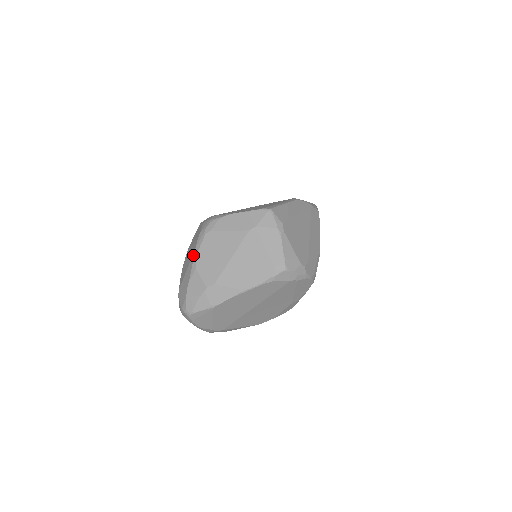
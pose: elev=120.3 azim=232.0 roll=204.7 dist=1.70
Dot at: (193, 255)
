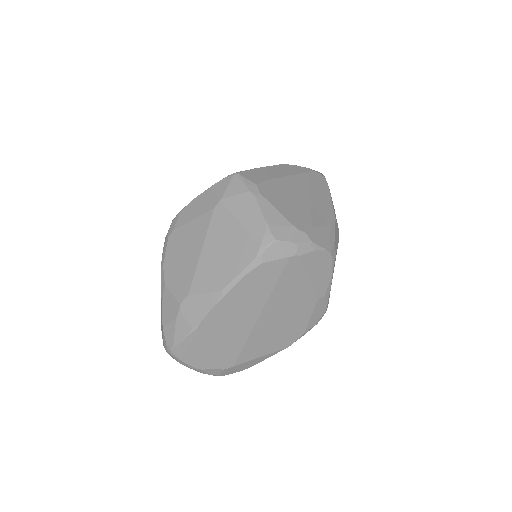
Dot at: occluded
